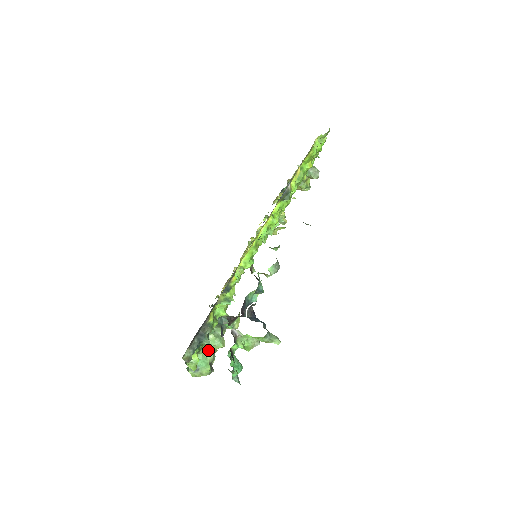
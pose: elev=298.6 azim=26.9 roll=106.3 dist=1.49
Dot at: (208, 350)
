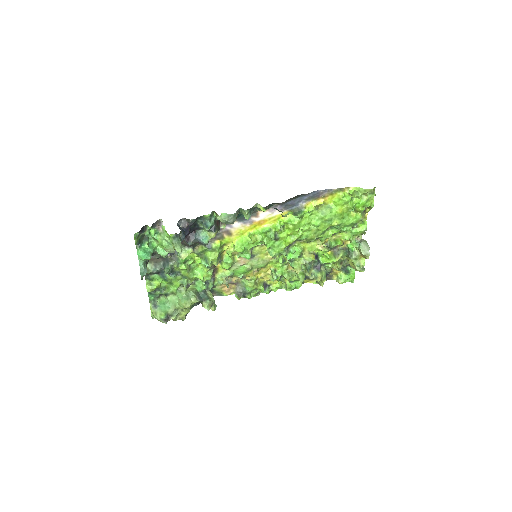
Dot at: (174, 301)
